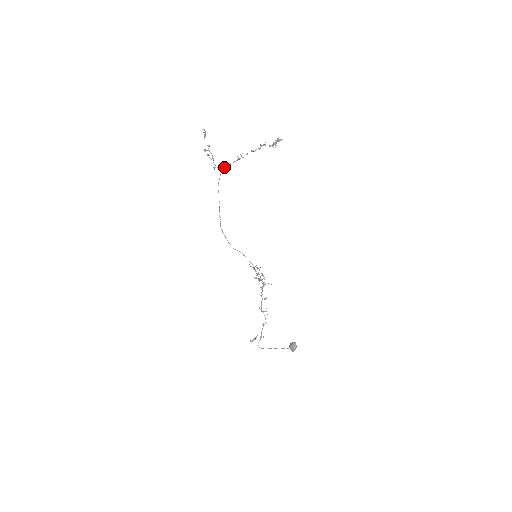
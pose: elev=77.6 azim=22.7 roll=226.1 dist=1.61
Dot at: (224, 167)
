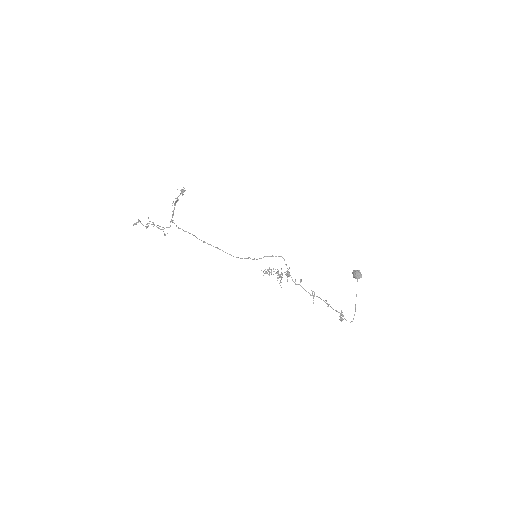
Dot at: (171, 221)
